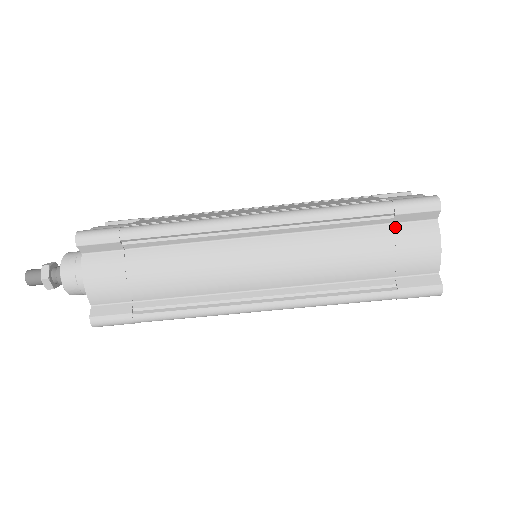
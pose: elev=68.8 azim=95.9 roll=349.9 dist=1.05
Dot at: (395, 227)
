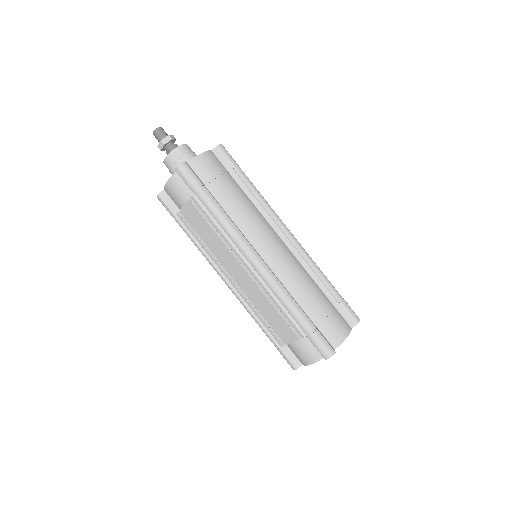
Dot at: (335, 308)
